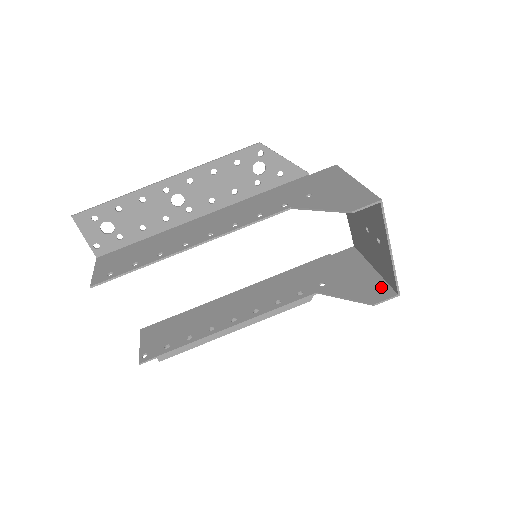
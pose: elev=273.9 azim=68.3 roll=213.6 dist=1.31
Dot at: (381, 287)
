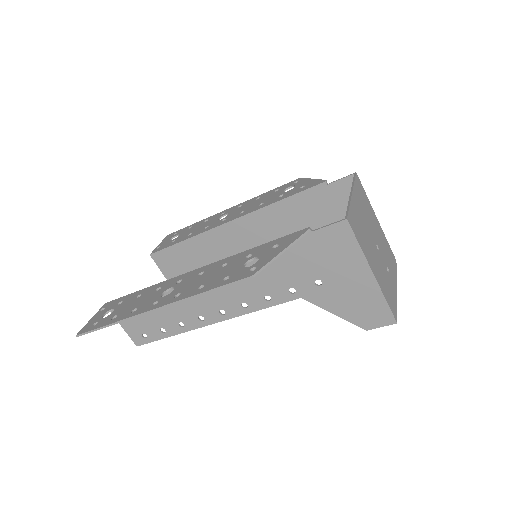
Dot at: occluded
